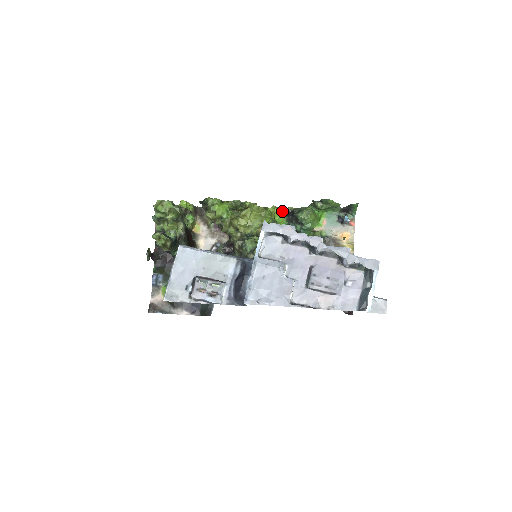
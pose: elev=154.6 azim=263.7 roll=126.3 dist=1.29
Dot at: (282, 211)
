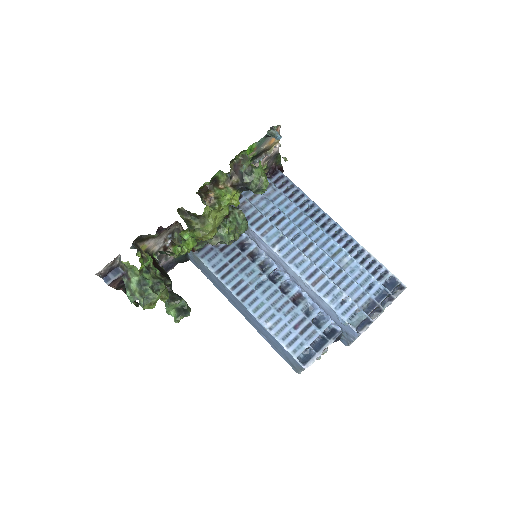
Dot at: (234, 192)
